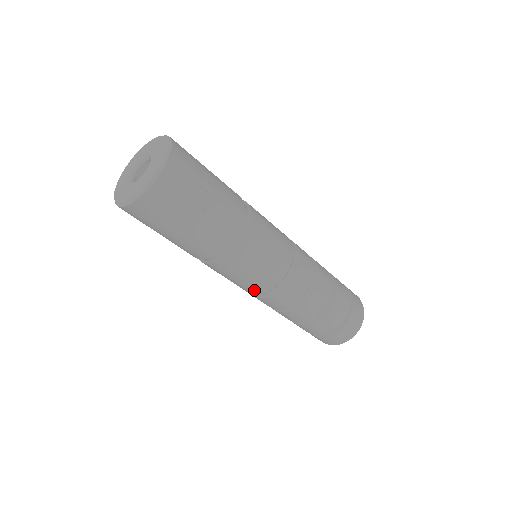
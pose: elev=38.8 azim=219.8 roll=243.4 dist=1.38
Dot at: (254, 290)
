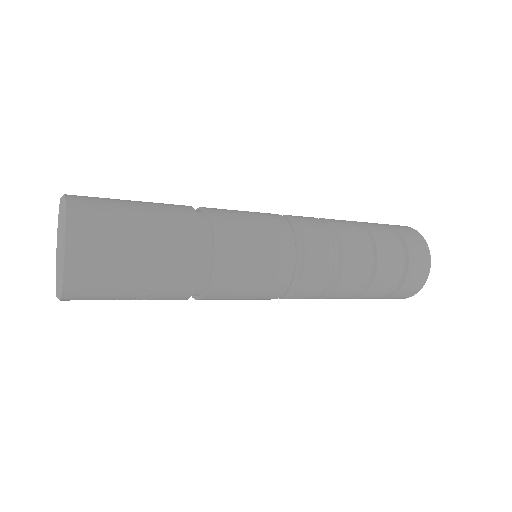
Dot at: occluded
